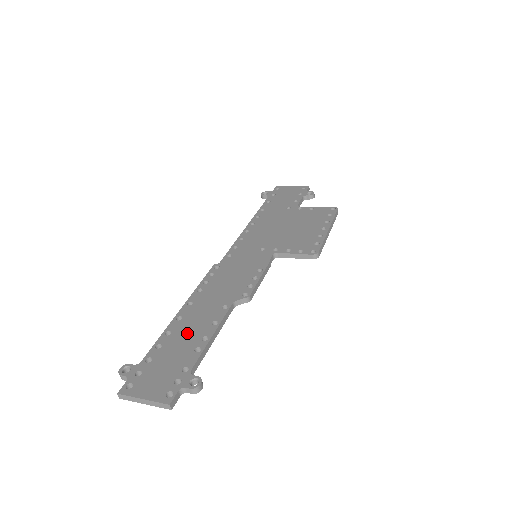
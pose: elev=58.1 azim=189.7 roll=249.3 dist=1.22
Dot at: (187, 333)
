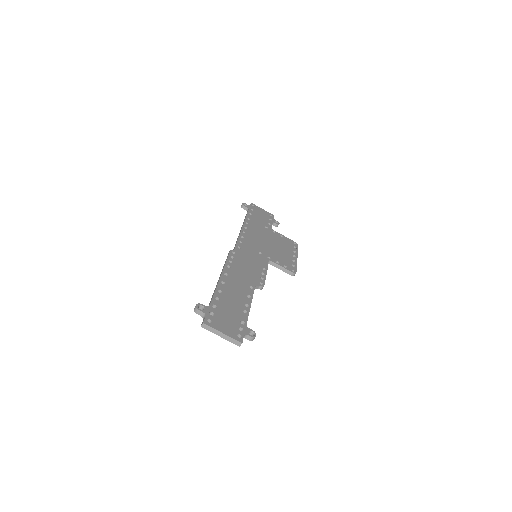
Dot at: (233, 296)
